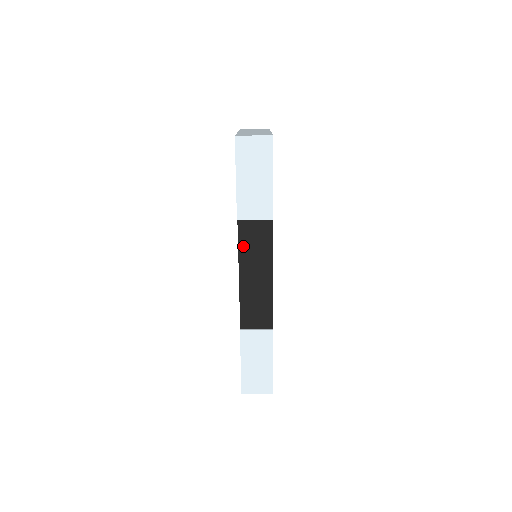
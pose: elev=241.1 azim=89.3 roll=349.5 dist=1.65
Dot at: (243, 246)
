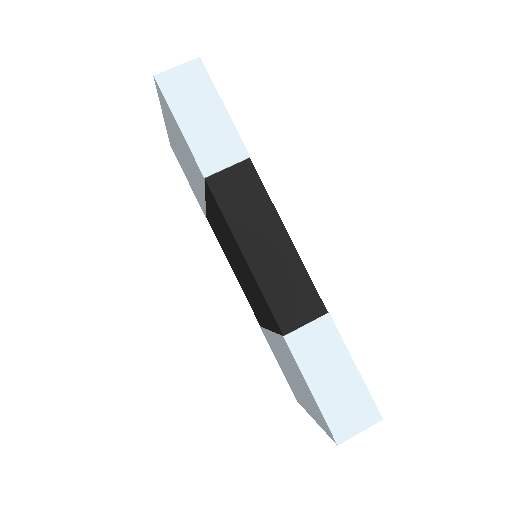
Dot at: (229, 210)
